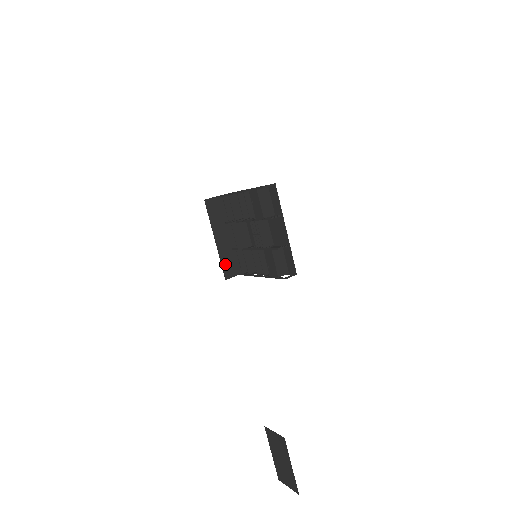
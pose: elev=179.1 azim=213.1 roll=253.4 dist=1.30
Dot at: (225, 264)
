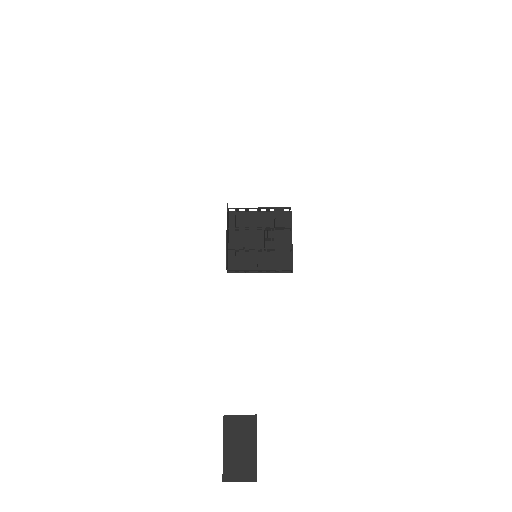
Dot at: occluded
